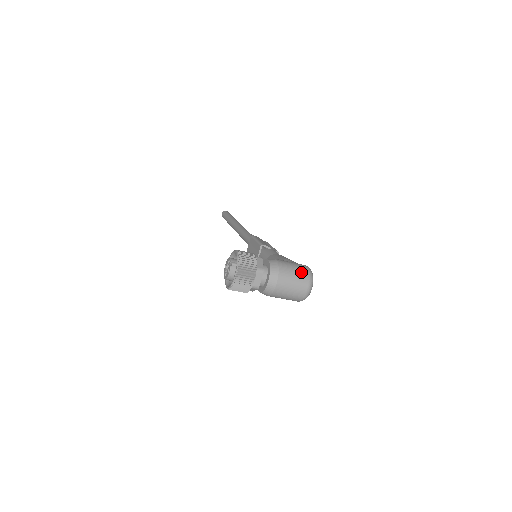
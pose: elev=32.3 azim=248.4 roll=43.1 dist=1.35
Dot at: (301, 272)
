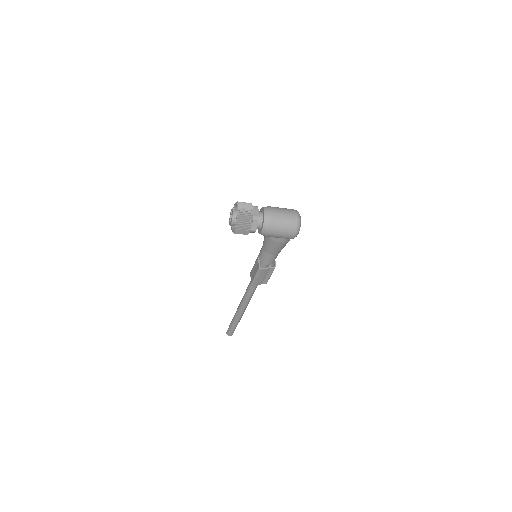
Dot at: (287, 209)
